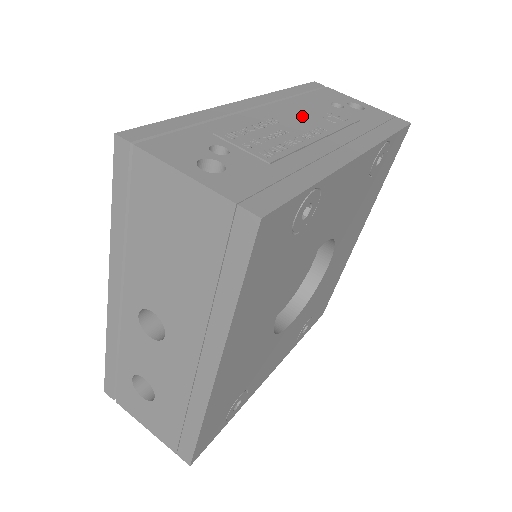
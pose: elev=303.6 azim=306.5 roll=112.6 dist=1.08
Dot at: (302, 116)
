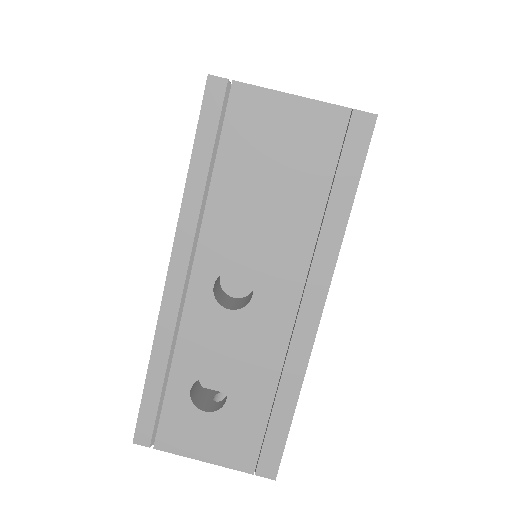
Dot at: occluded
